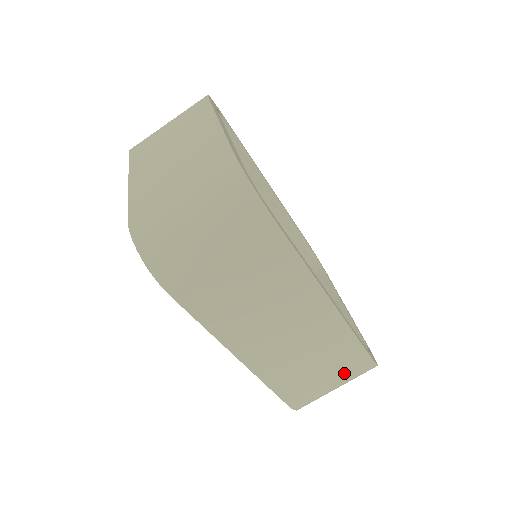
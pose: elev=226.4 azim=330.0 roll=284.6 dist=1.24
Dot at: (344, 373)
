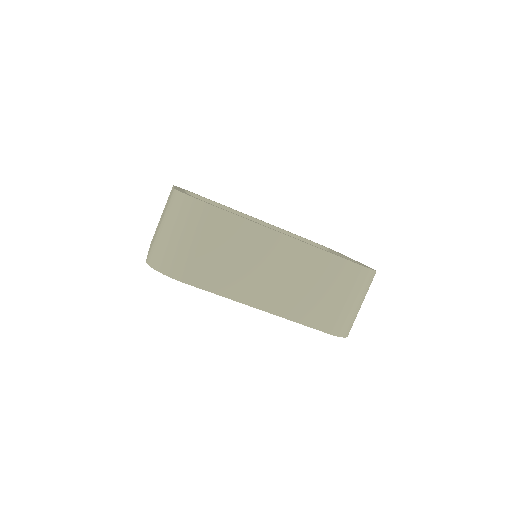
Dot at: (346, 286)
